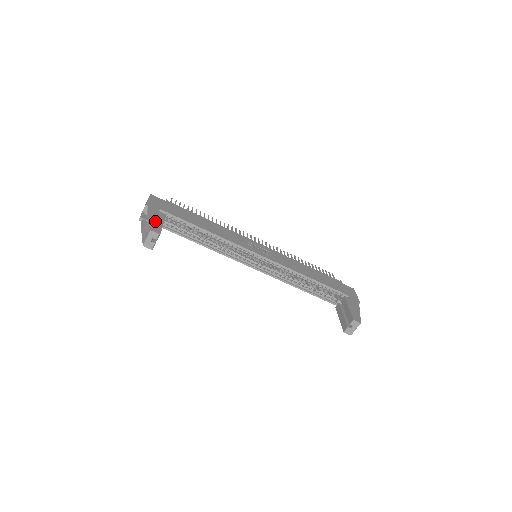
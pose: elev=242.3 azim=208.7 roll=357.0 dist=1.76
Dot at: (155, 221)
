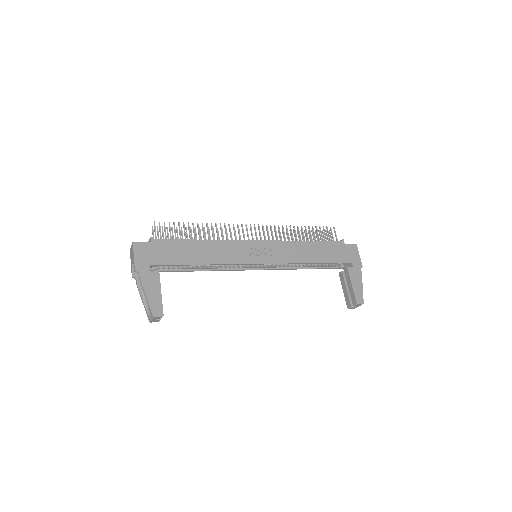
Dot at: (152, 295)
